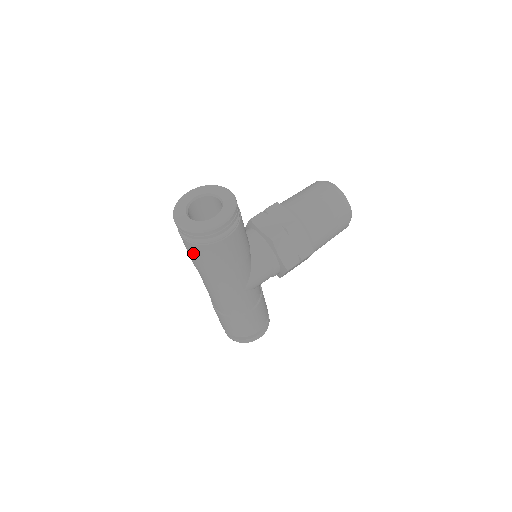
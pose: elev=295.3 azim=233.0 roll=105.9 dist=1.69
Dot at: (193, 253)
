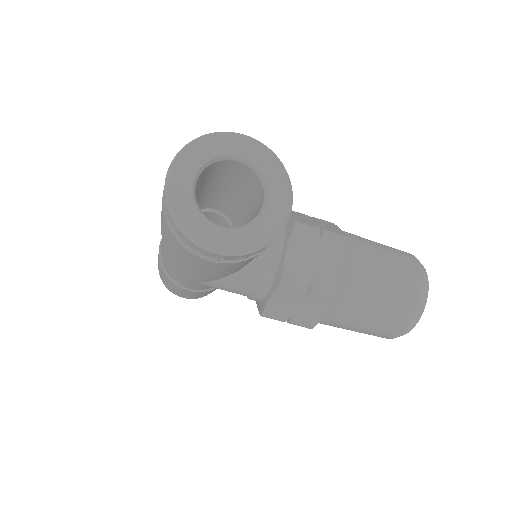
Dot at: occluded
